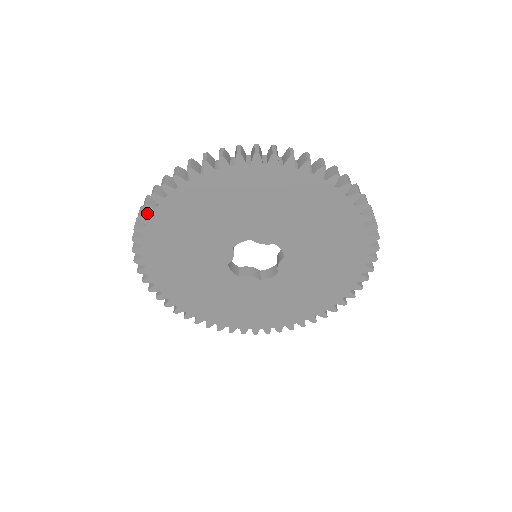
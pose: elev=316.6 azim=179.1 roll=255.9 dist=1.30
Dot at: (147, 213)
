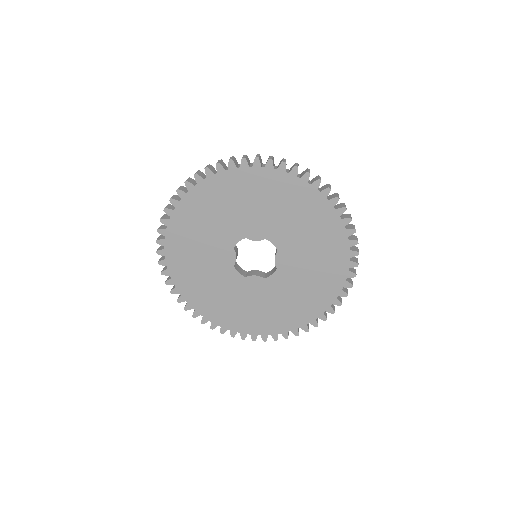
Dot at: (164, 227)
